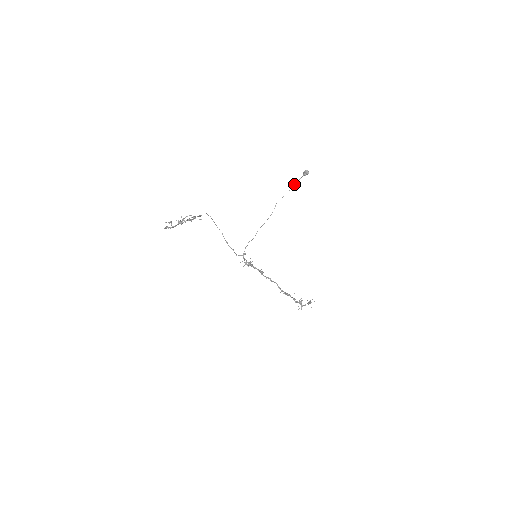
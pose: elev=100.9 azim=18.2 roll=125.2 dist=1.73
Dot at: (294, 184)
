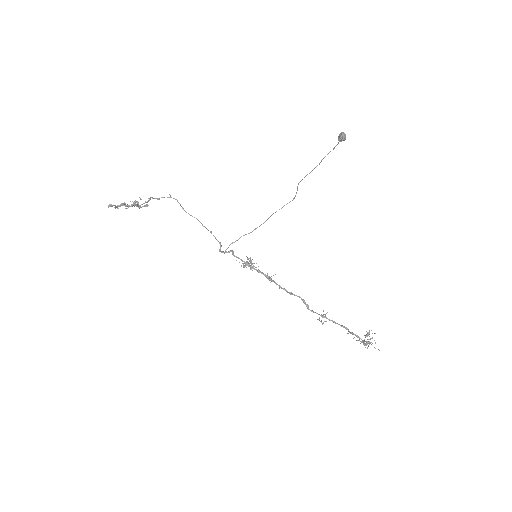
Dot at: occluded
